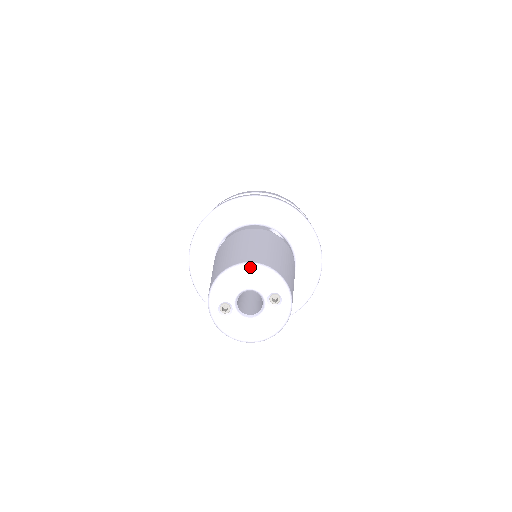
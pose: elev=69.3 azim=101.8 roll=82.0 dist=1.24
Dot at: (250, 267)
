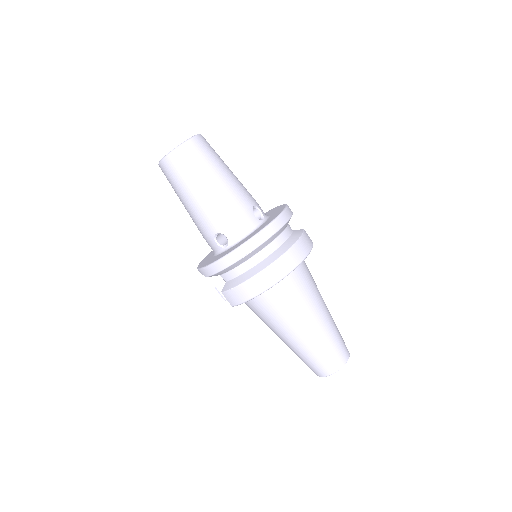
Dot at: occluded
